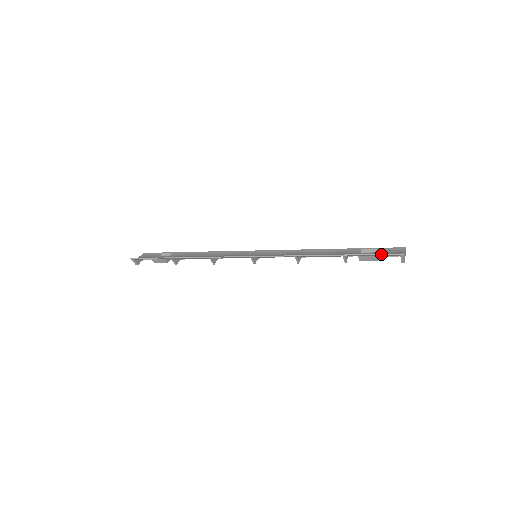
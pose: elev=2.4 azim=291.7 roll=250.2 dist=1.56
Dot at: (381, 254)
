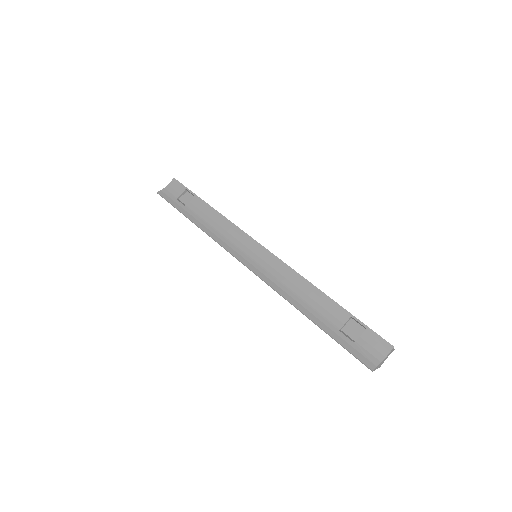
Dot at: (352, 354)
